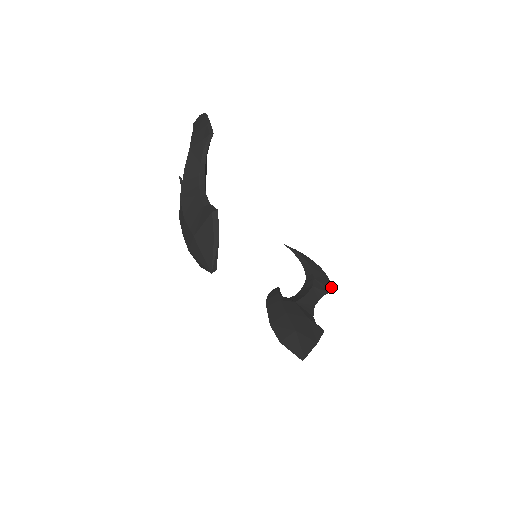
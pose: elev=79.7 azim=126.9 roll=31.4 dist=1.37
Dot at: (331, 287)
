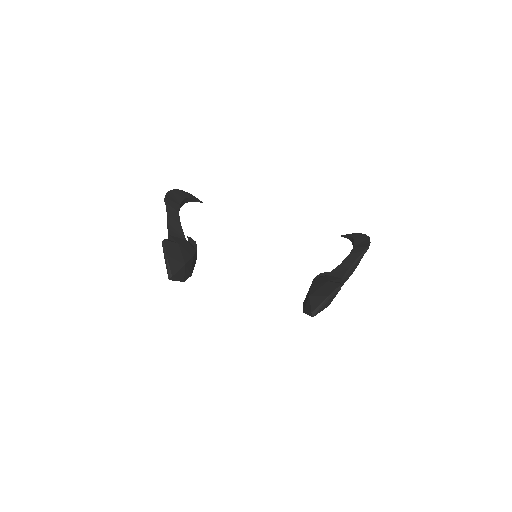
Dot at: (367, 245)
